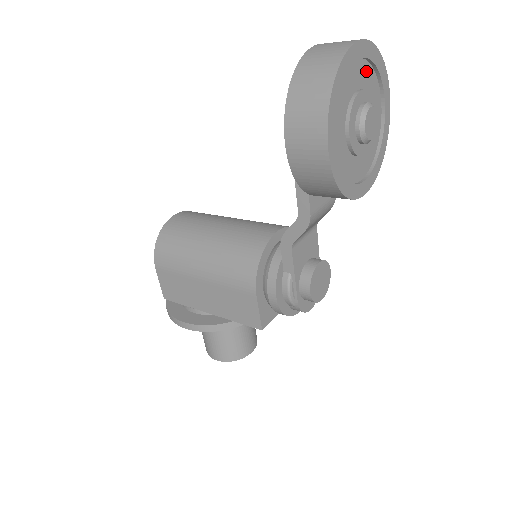
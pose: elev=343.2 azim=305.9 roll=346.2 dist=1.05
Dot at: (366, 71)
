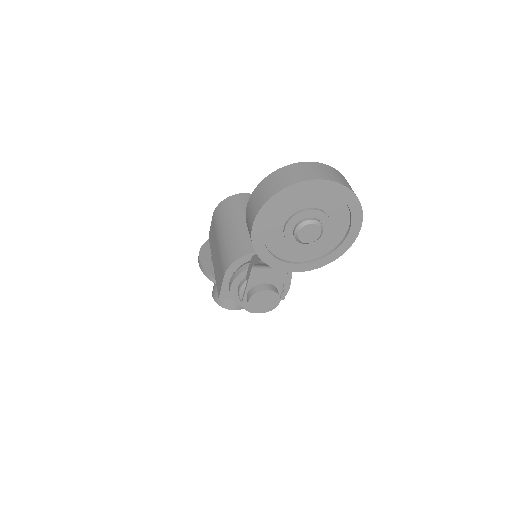
Dot at: (332, 200)
